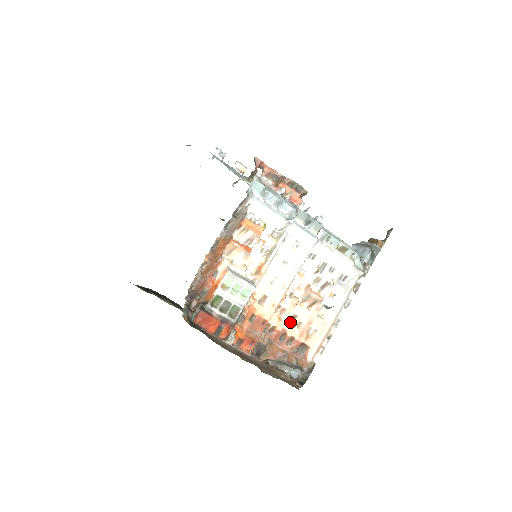
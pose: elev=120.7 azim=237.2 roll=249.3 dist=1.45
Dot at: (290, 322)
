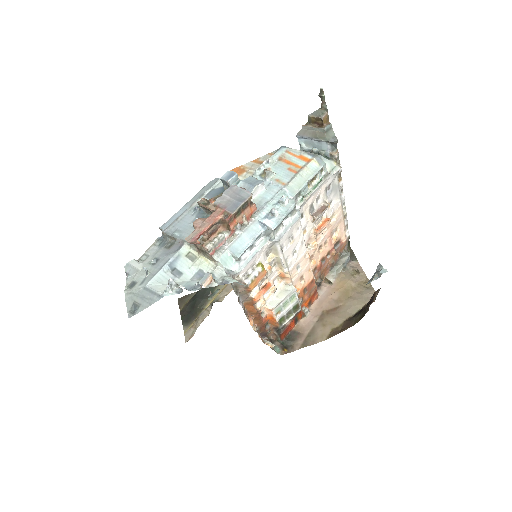
Dot at: (320, 251)
